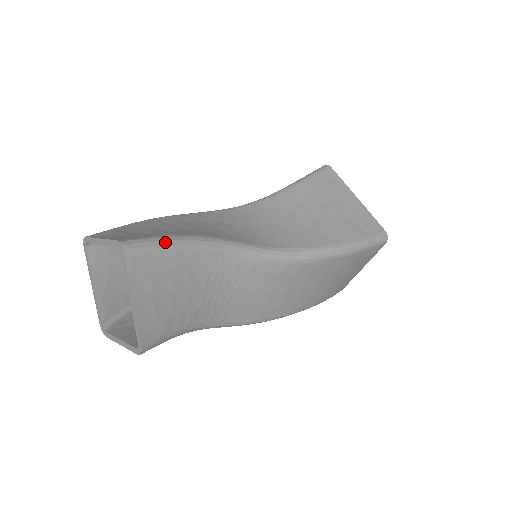
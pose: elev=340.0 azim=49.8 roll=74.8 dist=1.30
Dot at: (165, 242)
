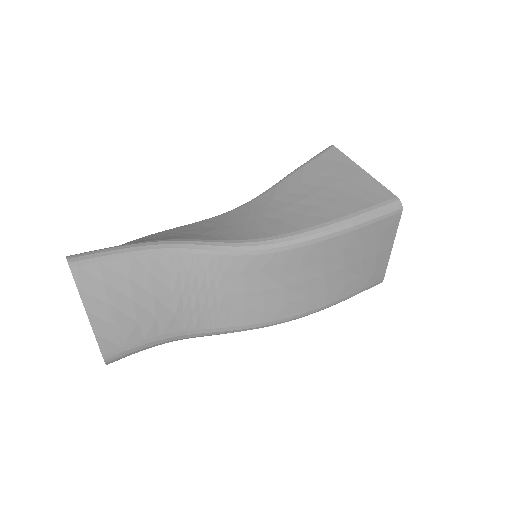
Dot at: (116, 251)
